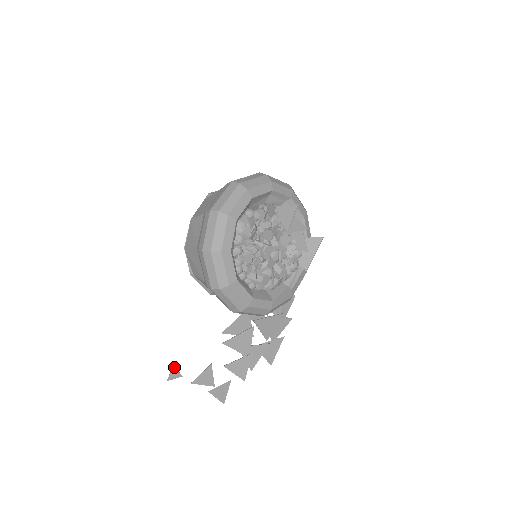
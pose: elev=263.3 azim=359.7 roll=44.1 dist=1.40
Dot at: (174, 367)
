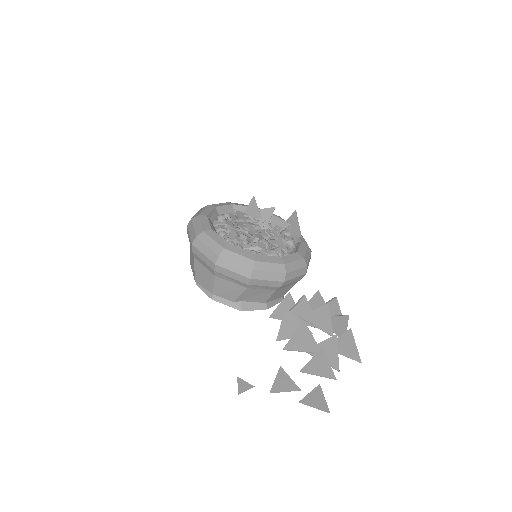
Dot at: (238, 378)
